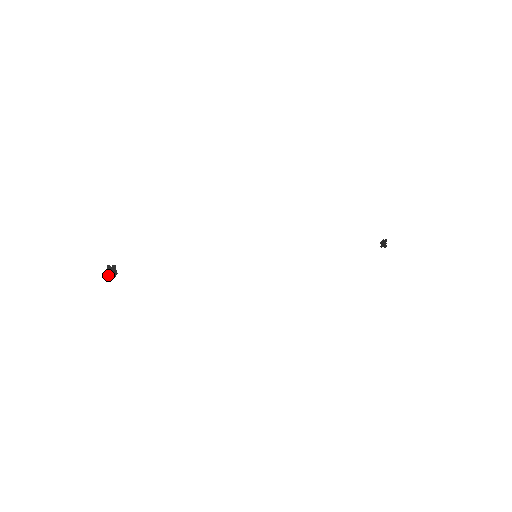
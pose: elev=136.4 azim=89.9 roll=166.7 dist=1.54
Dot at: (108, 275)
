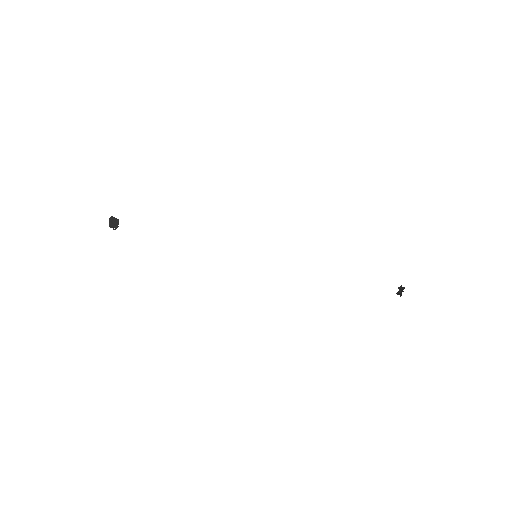
Dot at: (109, 226)
